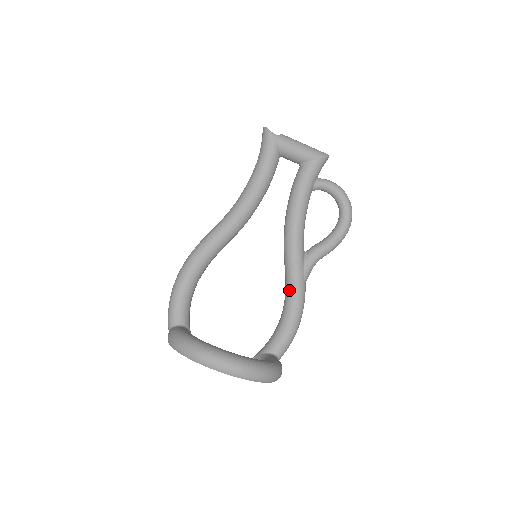
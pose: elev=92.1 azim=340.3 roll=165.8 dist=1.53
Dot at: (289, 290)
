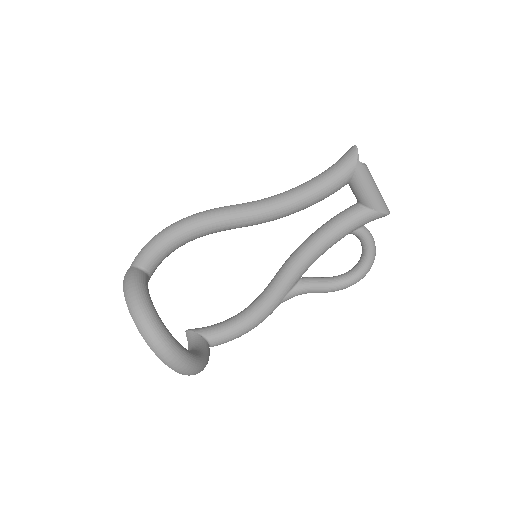
Dot at: (262, 301)
